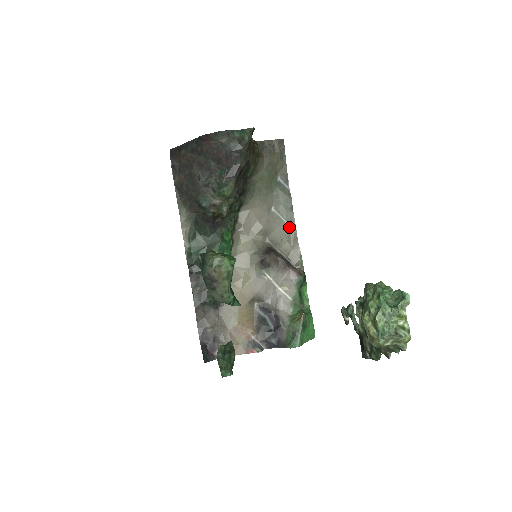
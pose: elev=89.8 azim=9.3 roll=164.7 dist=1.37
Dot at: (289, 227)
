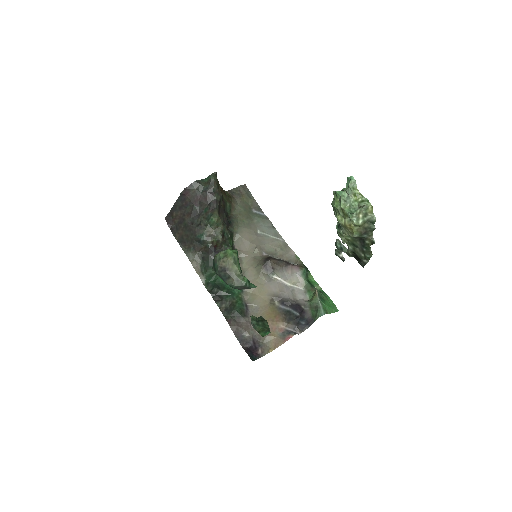
Dot at: (277, 239)
